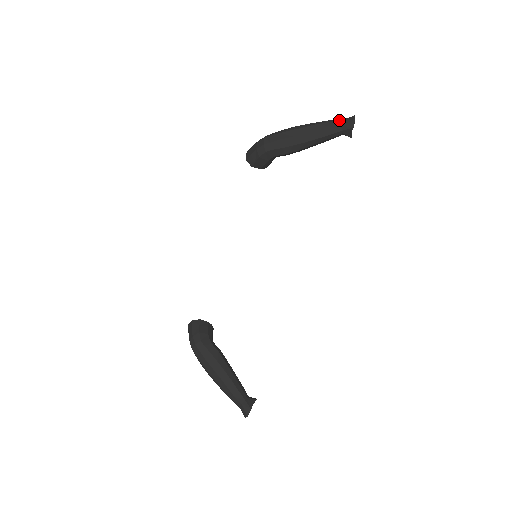
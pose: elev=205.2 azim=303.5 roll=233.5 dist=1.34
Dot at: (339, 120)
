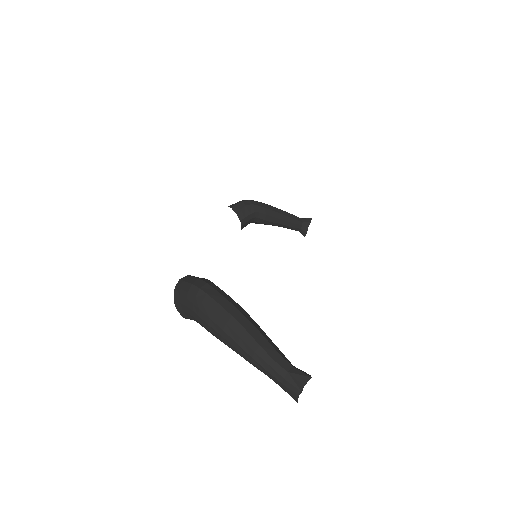
Dot at: occluded
